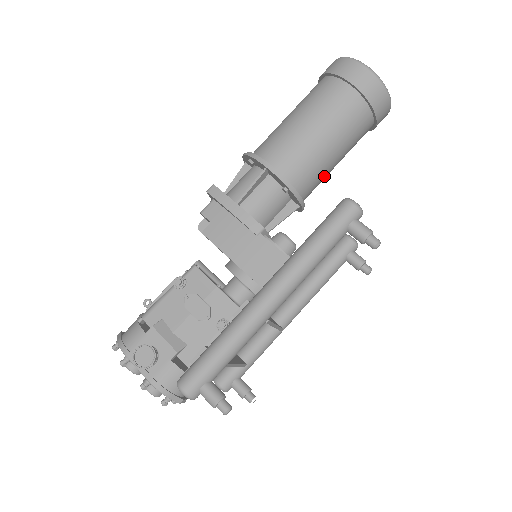
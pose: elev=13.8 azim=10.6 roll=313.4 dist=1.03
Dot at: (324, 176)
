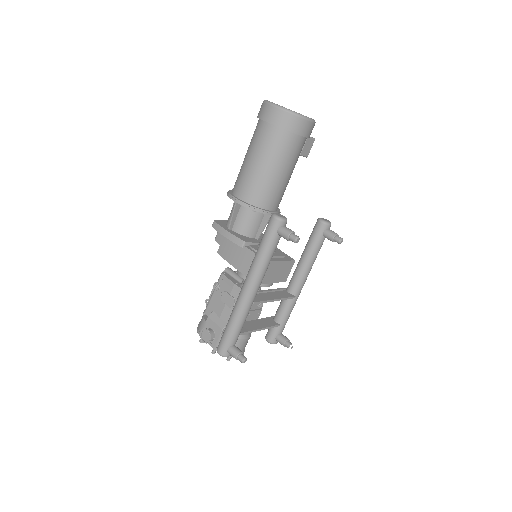
Dot at: (281, 188)
